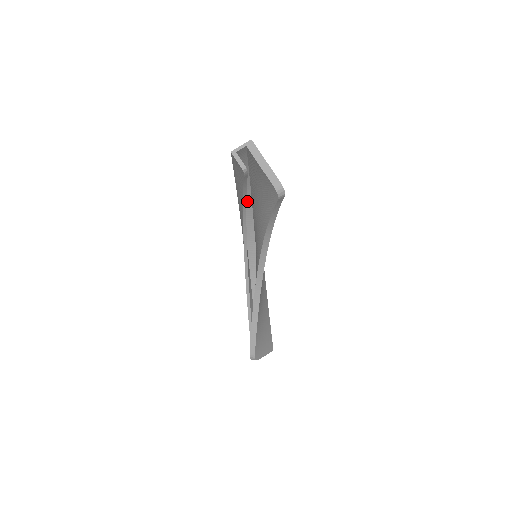
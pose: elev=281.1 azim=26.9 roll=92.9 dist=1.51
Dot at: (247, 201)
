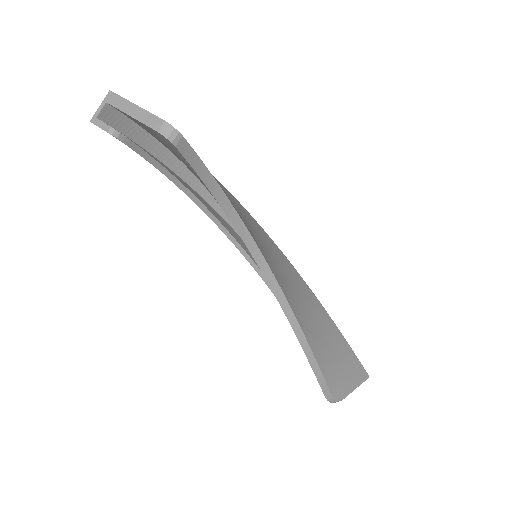
Dot at: (204, 190)
